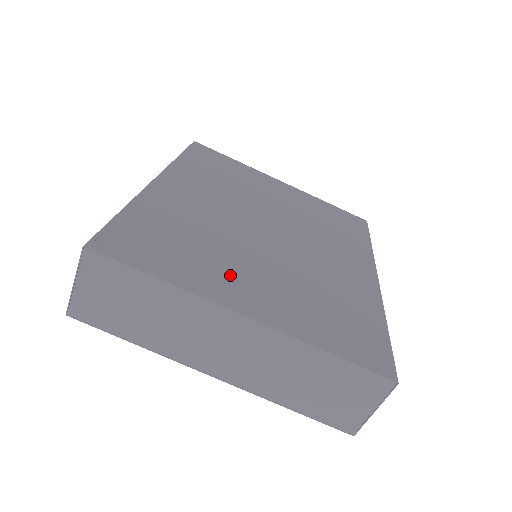
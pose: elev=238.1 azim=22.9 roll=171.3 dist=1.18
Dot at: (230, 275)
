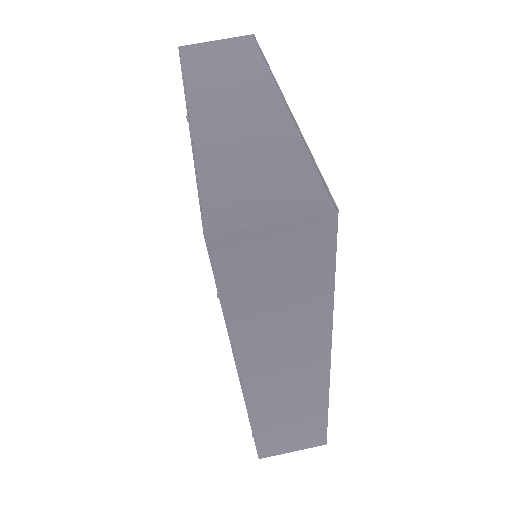
Dot at: occluded
